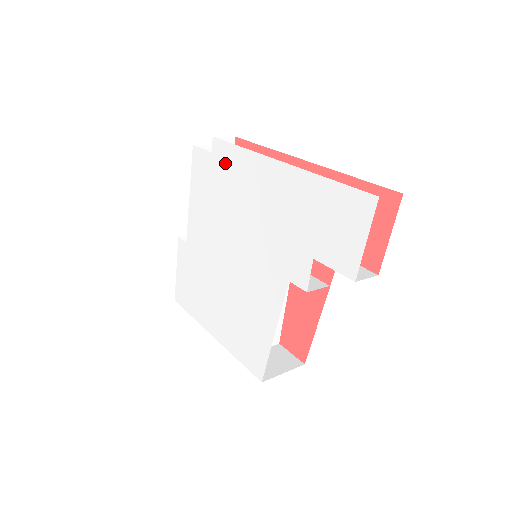
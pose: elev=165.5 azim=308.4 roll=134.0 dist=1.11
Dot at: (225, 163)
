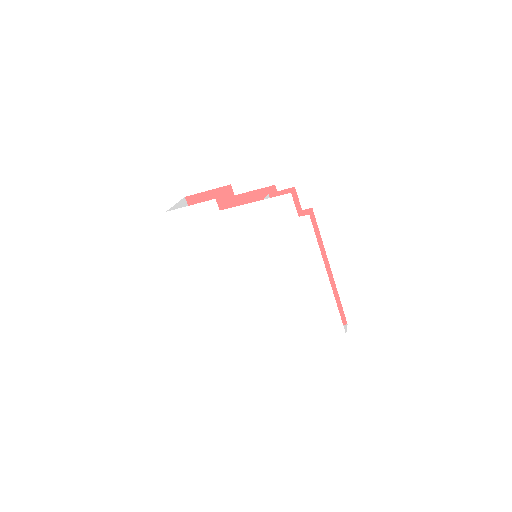
Dot at: (301, 234)
